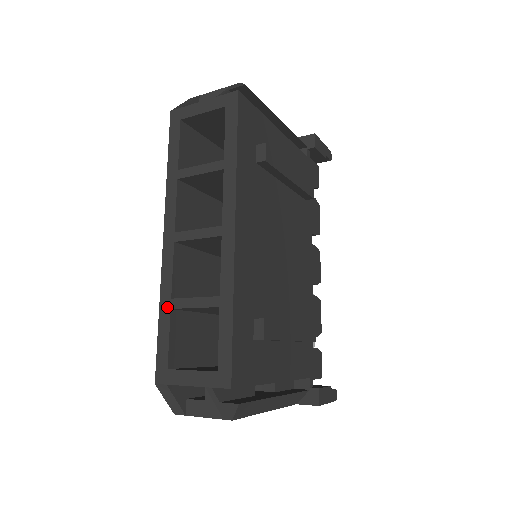
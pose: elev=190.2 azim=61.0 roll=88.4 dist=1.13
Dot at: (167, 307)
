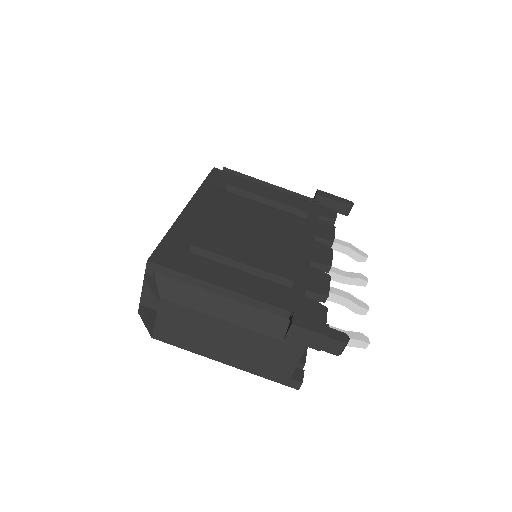
Dot at: occluded
